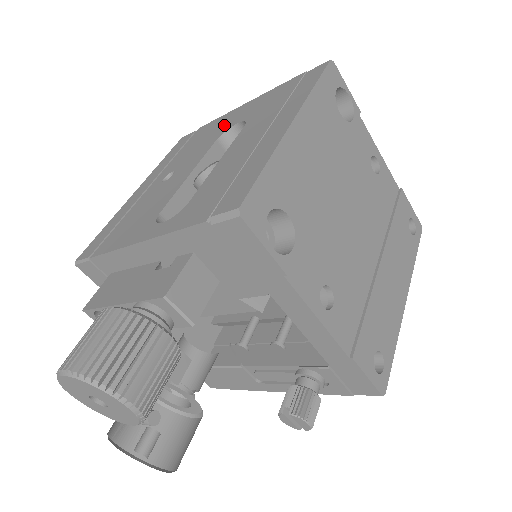
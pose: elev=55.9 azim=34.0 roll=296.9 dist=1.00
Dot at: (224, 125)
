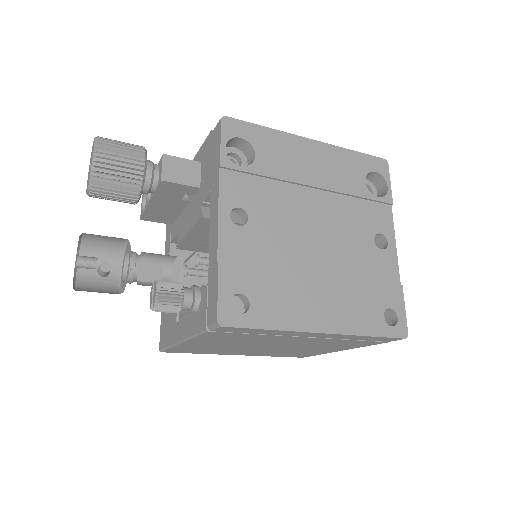
Dot at: occluded
